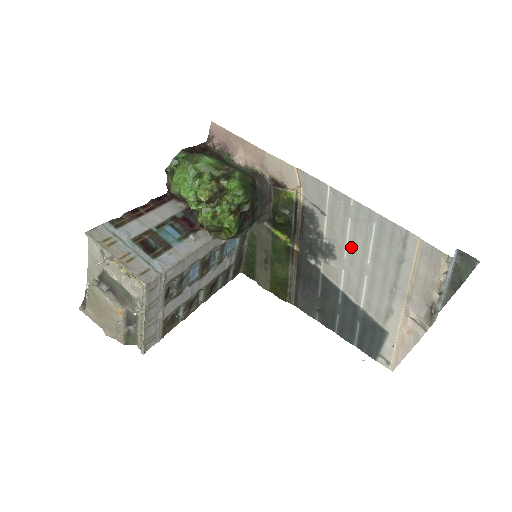
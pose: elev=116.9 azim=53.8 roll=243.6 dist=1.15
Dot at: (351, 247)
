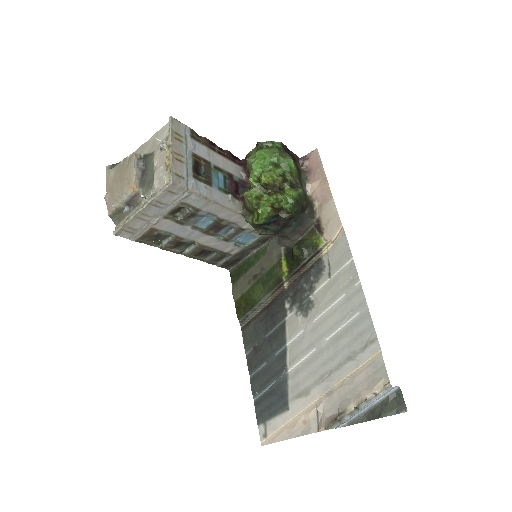
Dot at: (325, 317)
